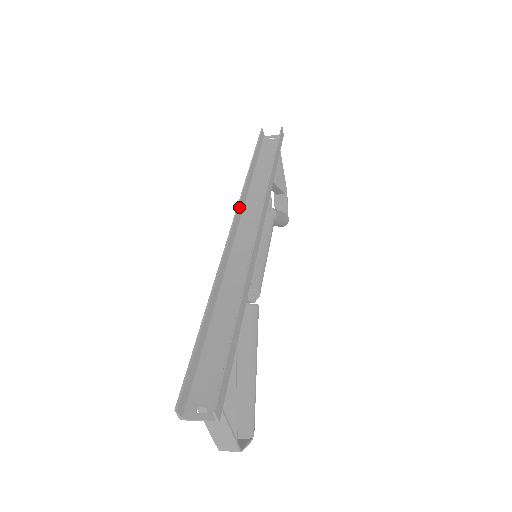
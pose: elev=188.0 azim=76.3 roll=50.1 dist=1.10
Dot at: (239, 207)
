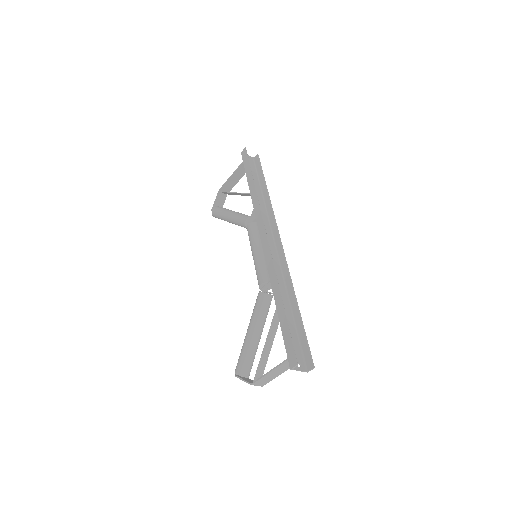
Dot at: (263, 221)
